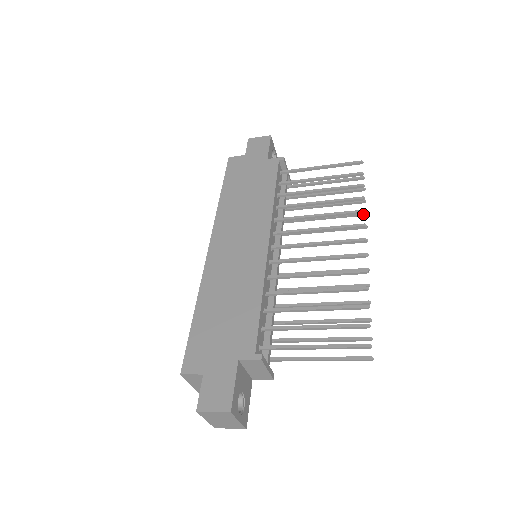
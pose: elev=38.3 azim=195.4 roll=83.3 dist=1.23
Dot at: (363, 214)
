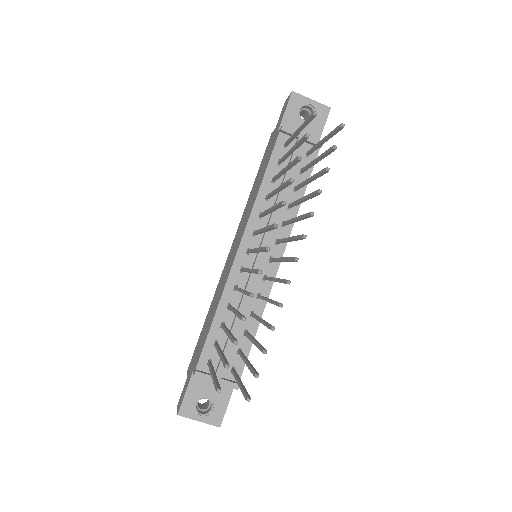
Dot at: (317, 193)
